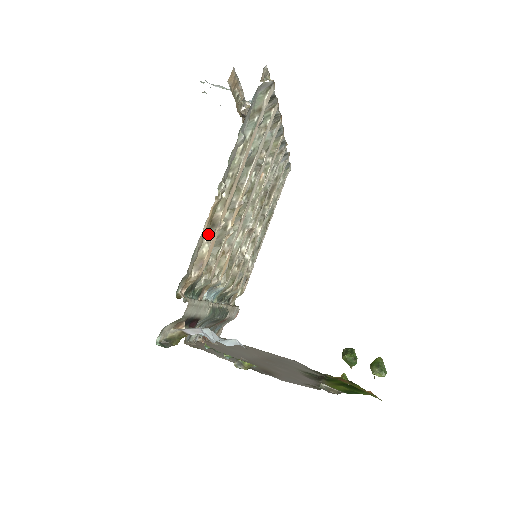
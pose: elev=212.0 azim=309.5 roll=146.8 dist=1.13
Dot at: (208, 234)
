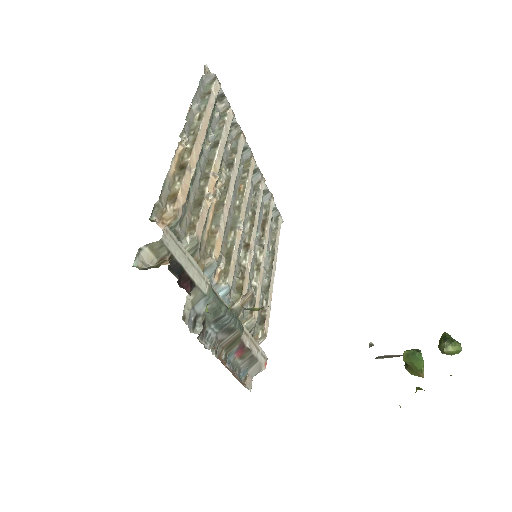
Dot at: (178, 175)
